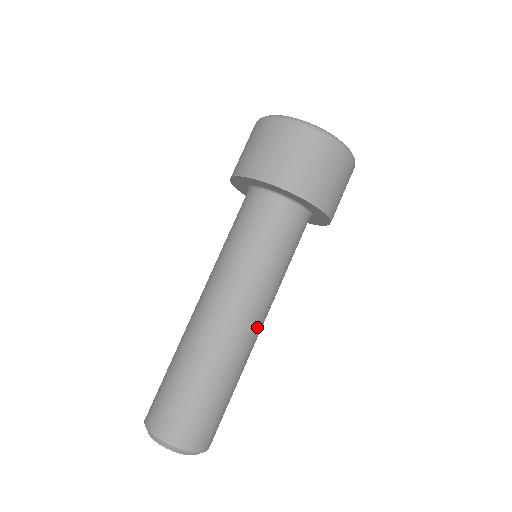
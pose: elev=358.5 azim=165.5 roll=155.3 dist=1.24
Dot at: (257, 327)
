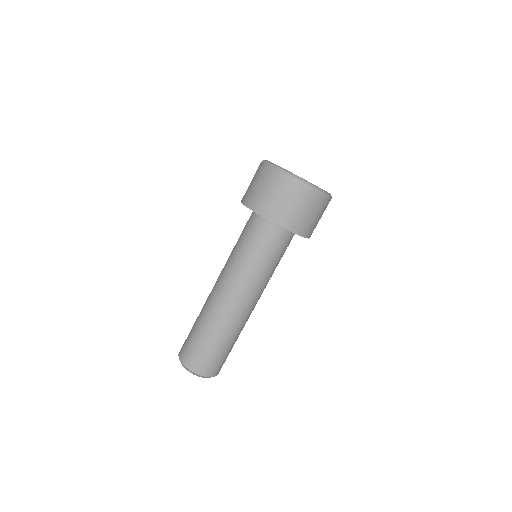
Dot at: (245, 304)
